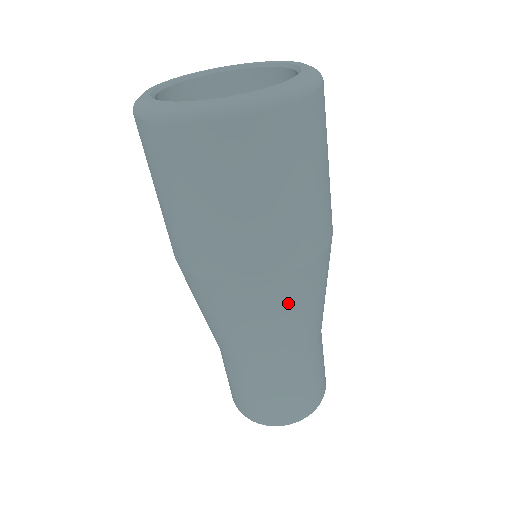
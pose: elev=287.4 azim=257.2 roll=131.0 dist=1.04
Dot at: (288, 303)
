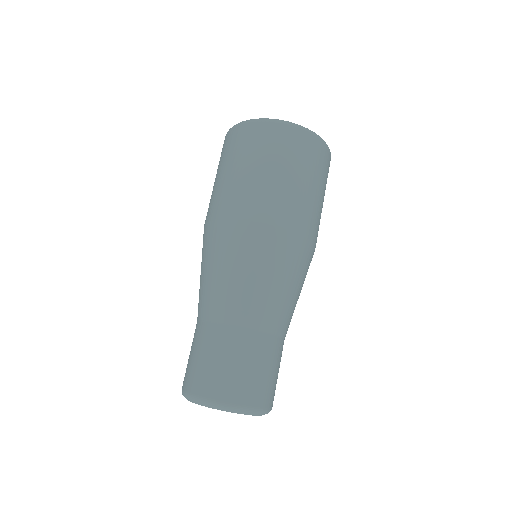
Dot at: (265, 253)
